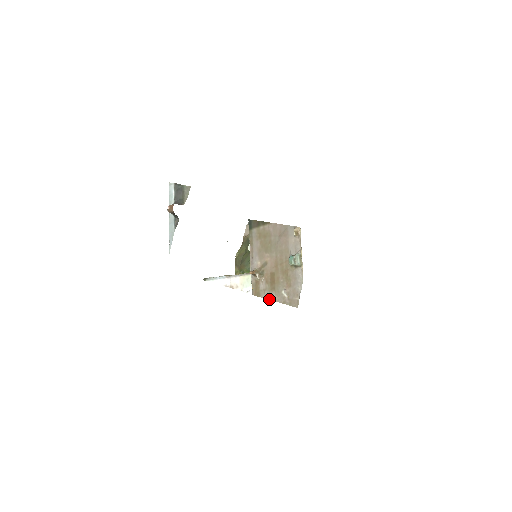
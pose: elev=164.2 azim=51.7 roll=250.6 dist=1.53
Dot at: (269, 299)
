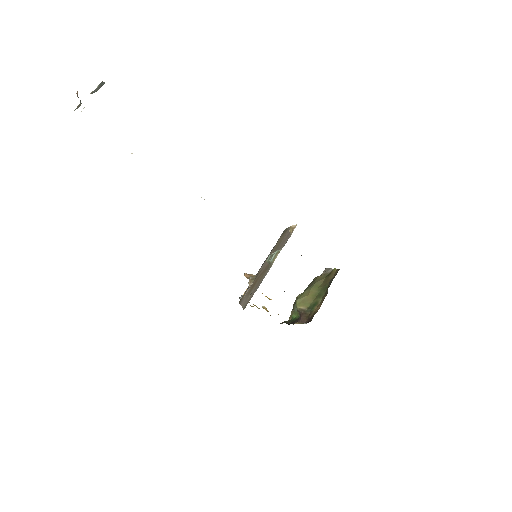
Dot at: (241, 304)
